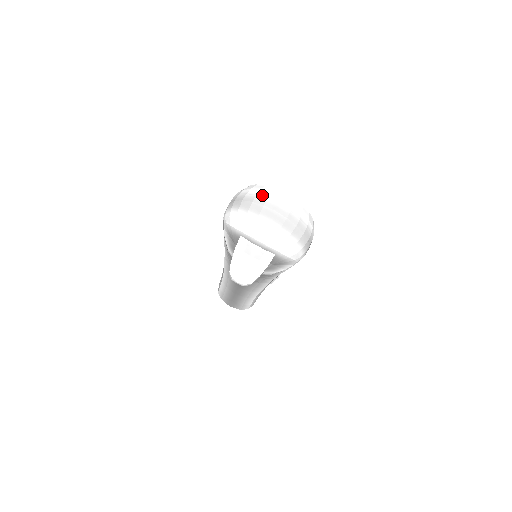
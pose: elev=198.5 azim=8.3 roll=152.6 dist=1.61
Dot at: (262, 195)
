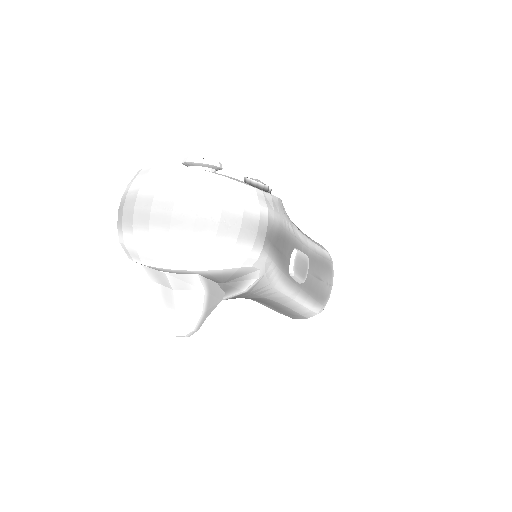
Dot at: (132, 190)
